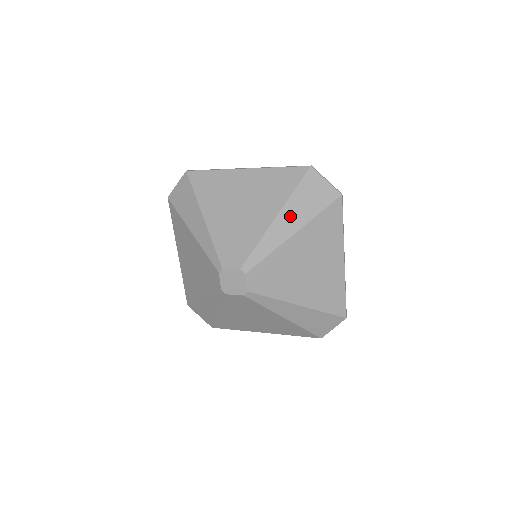
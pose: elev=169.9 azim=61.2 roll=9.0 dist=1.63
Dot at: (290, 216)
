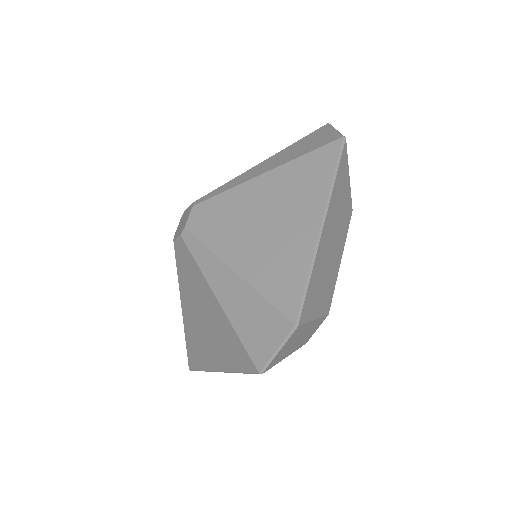
Dot at: (274, 160)
